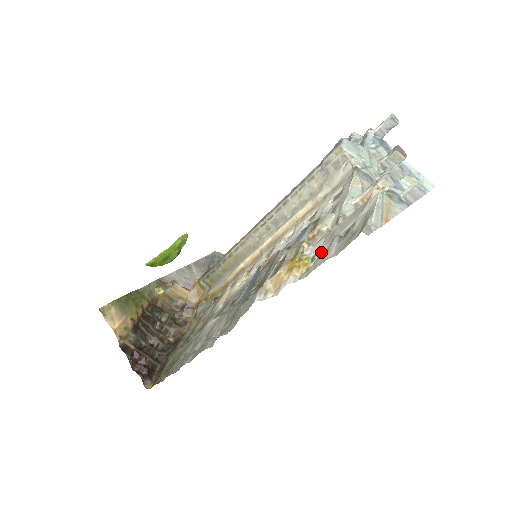
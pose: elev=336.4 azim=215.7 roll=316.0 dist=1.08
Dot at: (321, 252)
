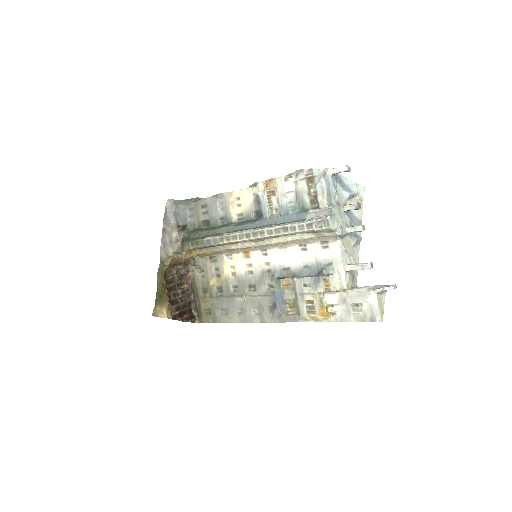
Dot at: (339, 306)
